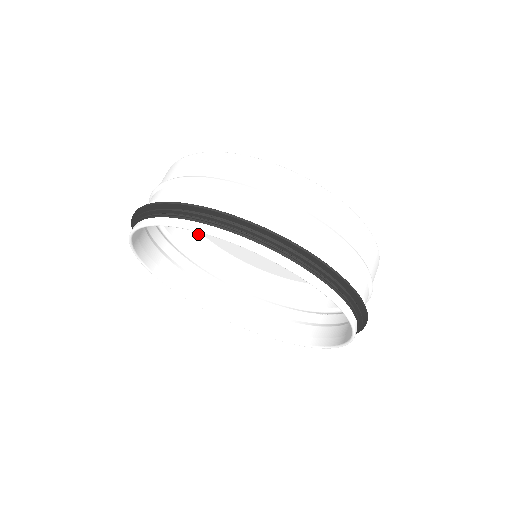
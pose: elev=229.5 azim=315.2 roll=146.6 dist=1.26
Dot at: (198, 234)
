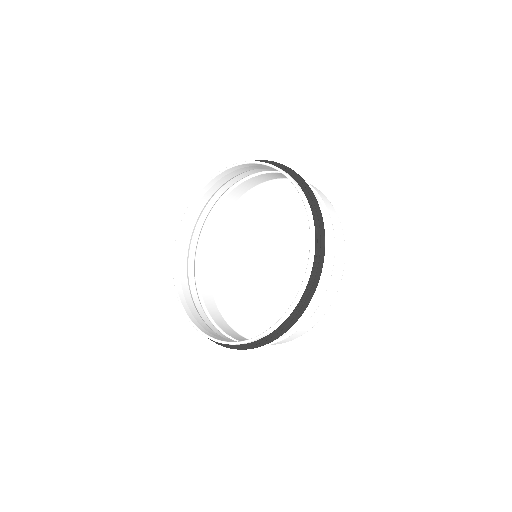
Dot at: (214, 244)
